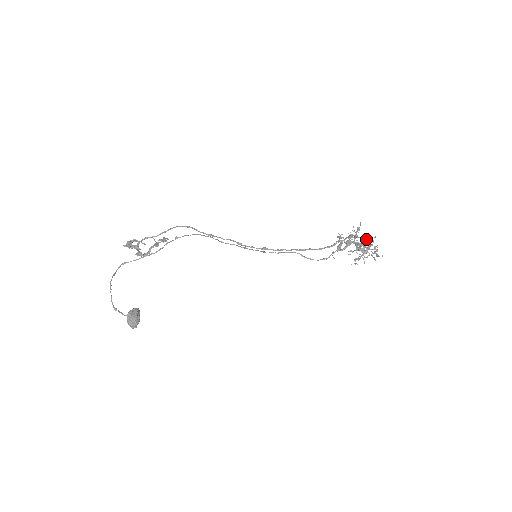
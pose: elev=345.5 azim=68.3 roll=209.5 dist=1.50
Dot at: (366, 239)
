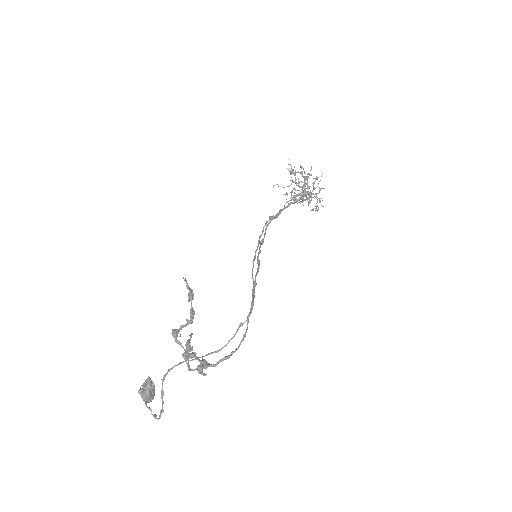
Dot at: occluded
